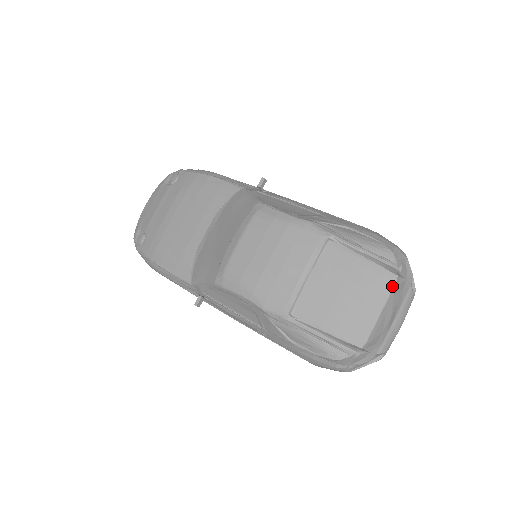
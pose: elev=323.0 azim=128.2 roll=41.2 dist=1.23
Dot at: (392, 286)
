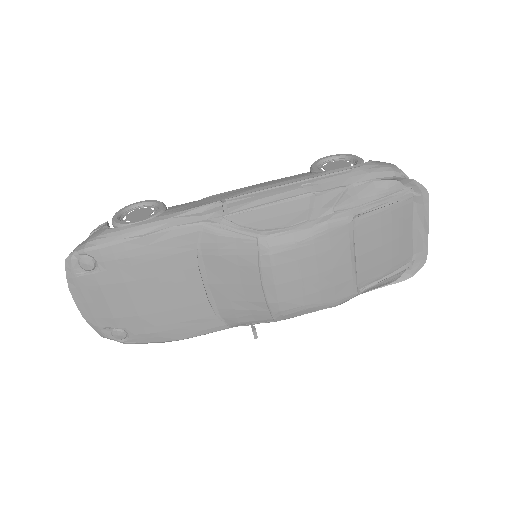
Dot at: (412, 207)
